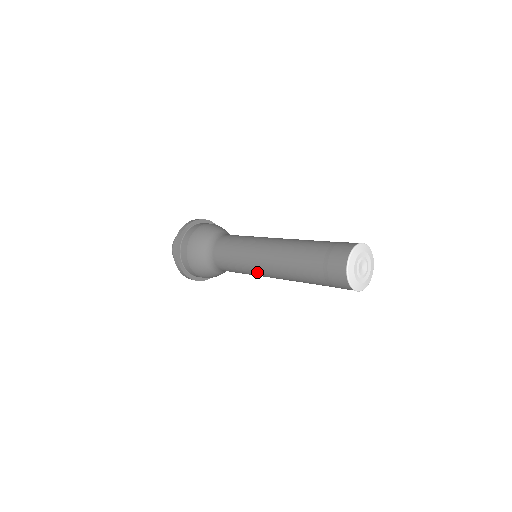
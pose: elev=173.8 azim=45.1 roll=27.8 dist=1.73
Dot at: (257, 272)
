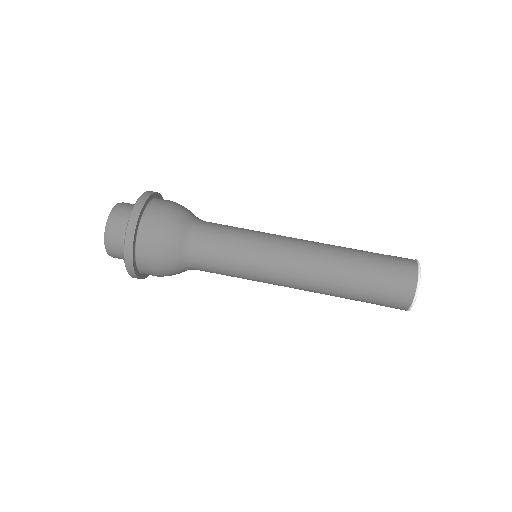
Dot at: (271, 279)
